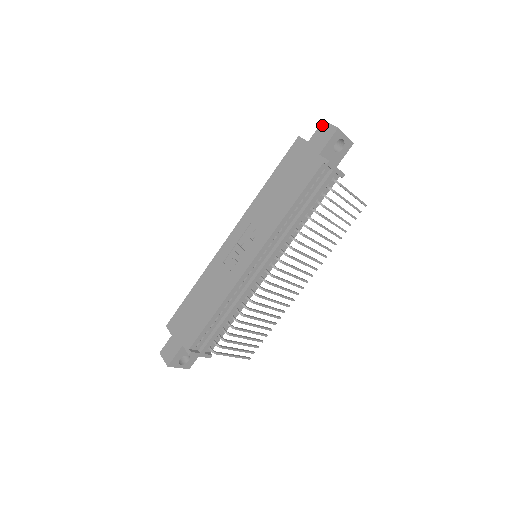
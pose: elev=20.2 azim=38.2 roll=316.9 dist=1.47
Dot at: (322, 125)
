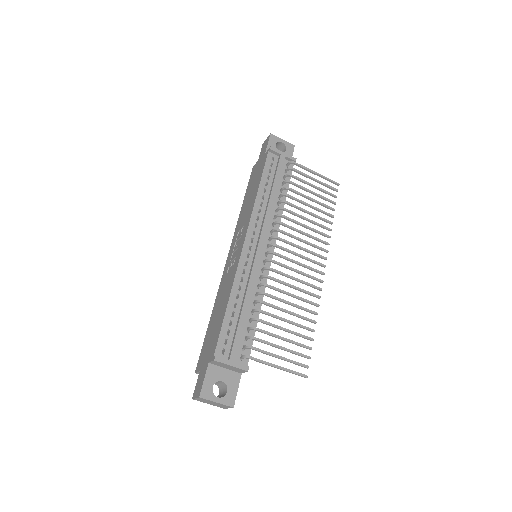
Dot at: (262, 146)
